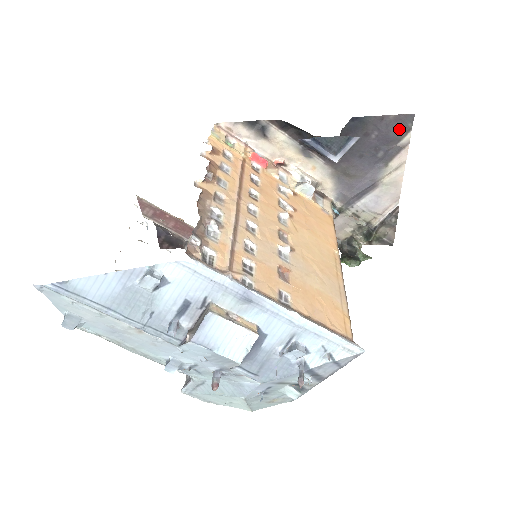
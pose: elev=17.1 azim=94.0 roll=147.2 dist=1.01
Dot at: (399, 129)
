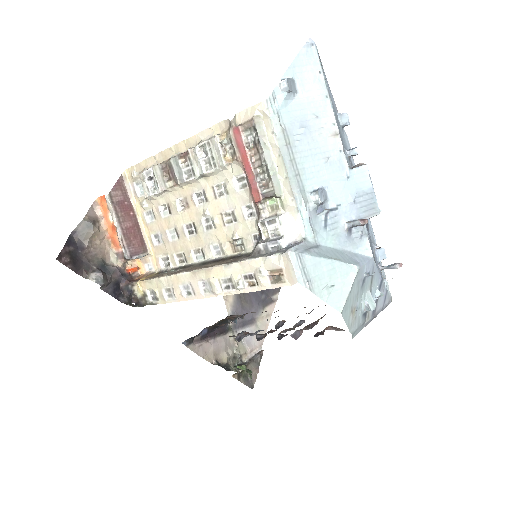
Dot at: occluded
